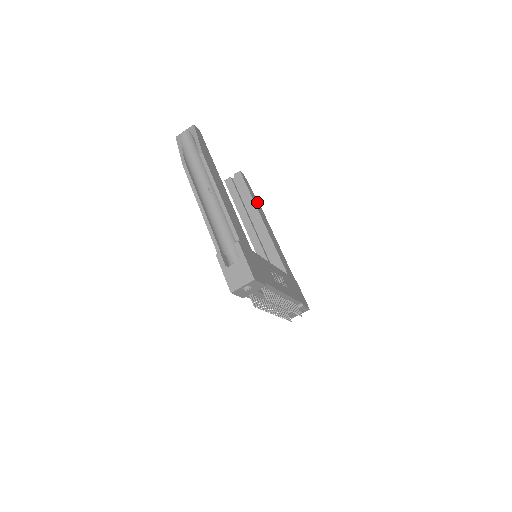
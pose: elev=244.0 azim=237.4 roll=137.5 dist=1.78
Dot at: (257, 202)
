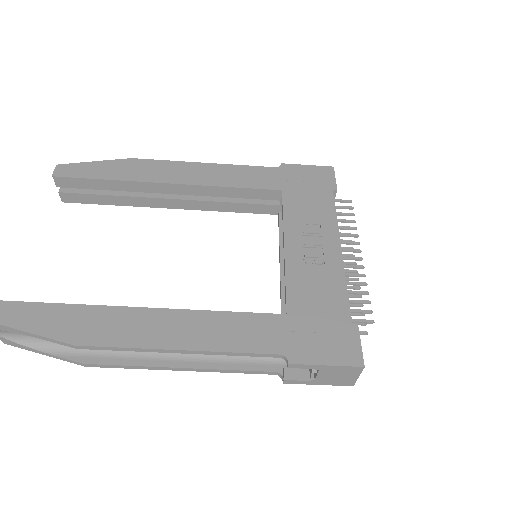
Dot at: (123, 166)
